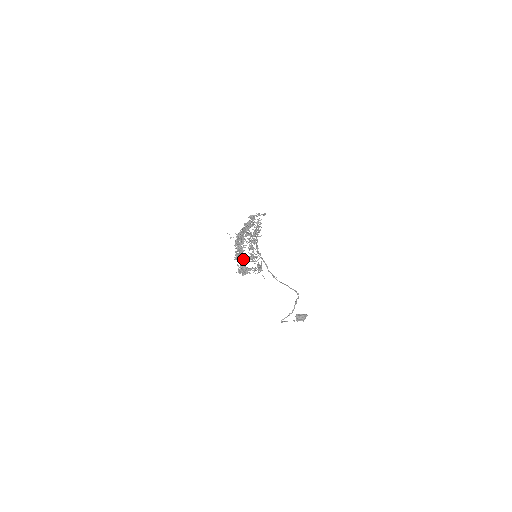
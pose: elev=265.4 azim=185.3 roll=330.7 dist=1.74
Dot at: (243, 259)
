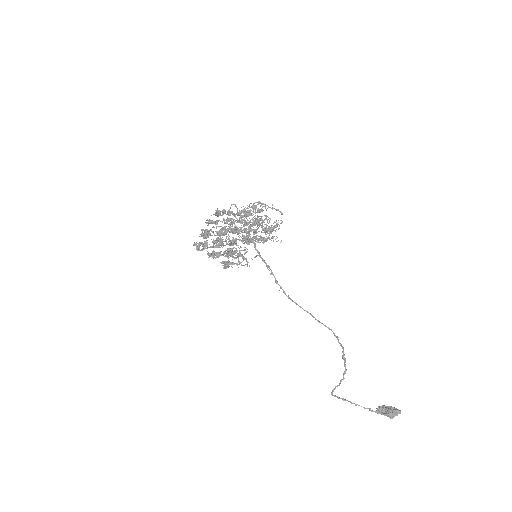
Dot at: (218, 243)
